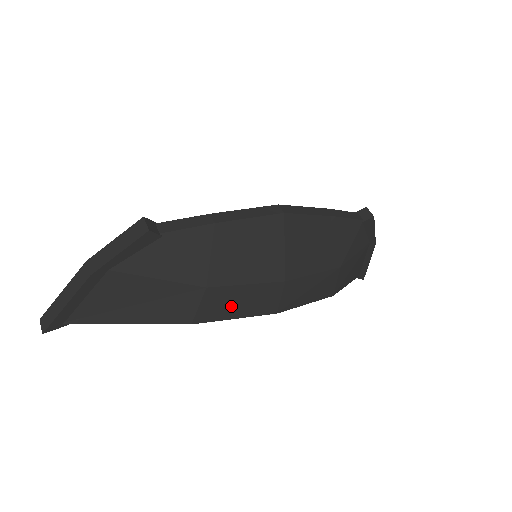
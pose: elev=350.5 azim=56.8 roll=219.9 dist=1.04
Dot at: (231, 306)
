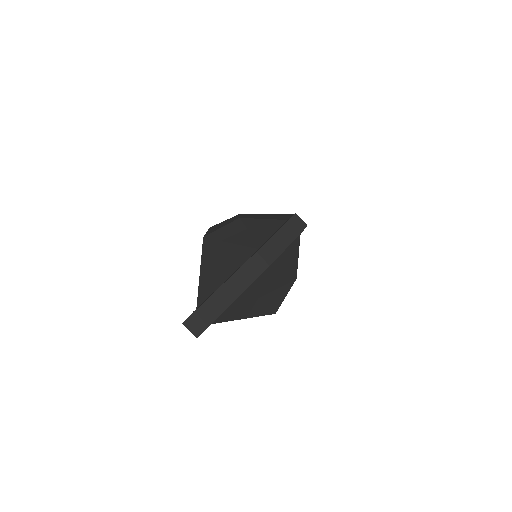
Dot at: occluded
